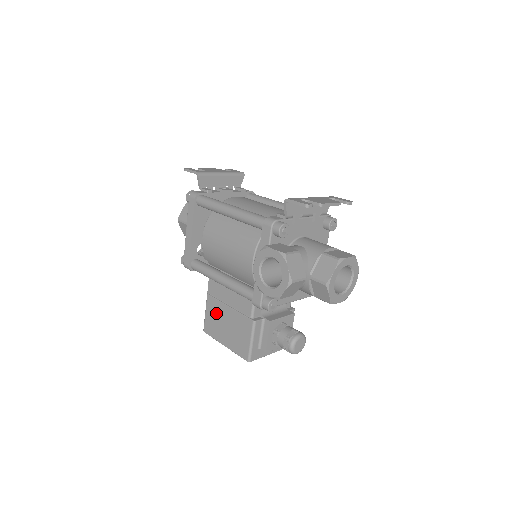
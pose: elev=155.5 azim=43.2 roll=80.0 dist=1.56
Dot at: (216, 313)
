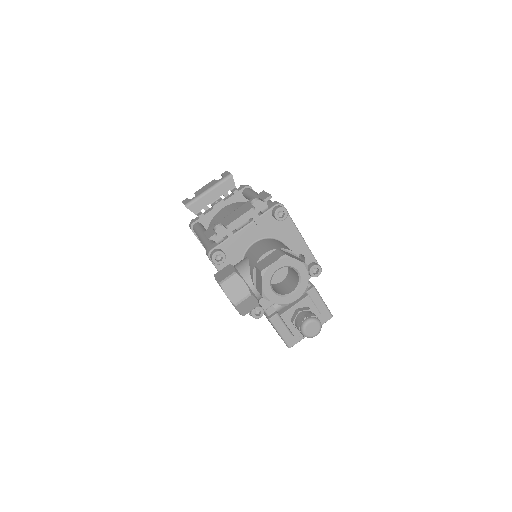
Dot at: occluded
